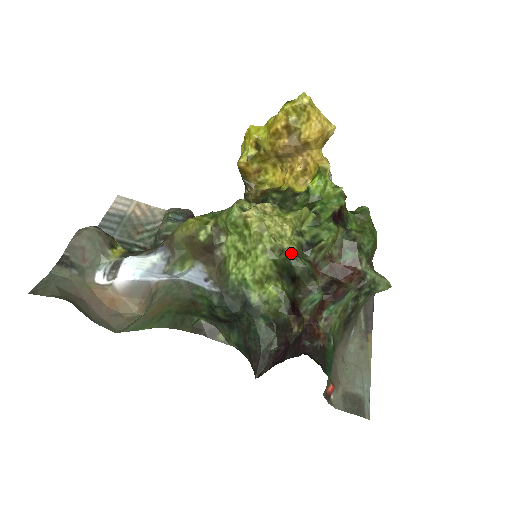
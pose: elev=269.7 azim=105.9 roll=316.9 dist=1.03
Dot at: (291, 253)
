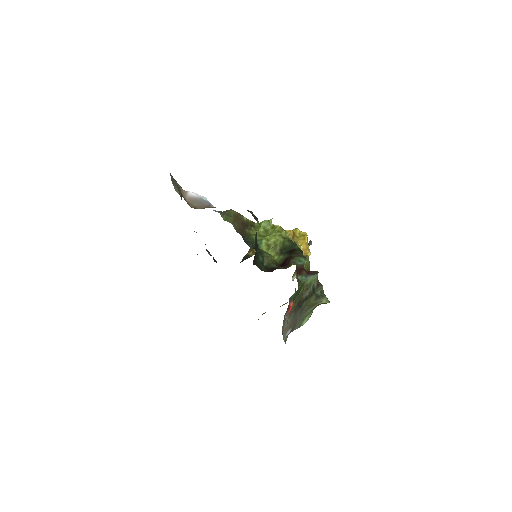
Dot at: (295, 243)
